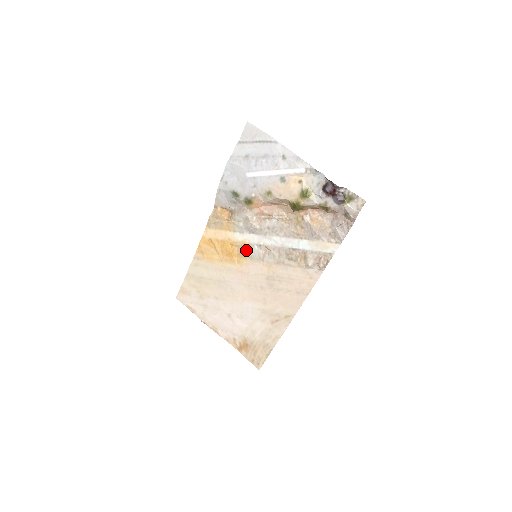
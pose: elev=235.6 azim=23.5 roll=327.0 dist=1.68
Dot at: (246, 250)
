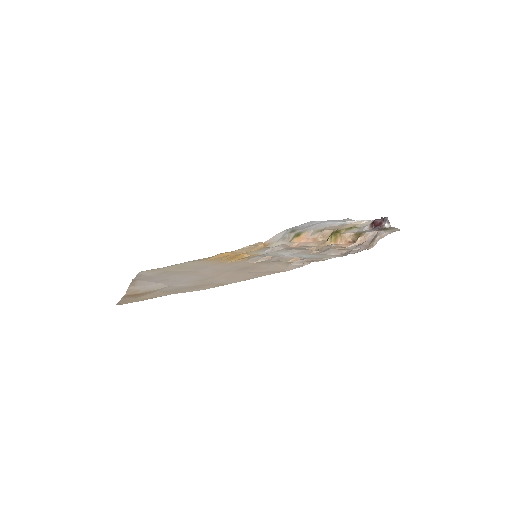
Dot at: occluded
